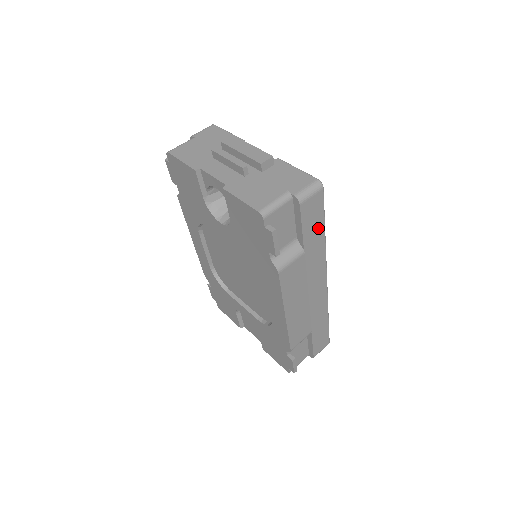
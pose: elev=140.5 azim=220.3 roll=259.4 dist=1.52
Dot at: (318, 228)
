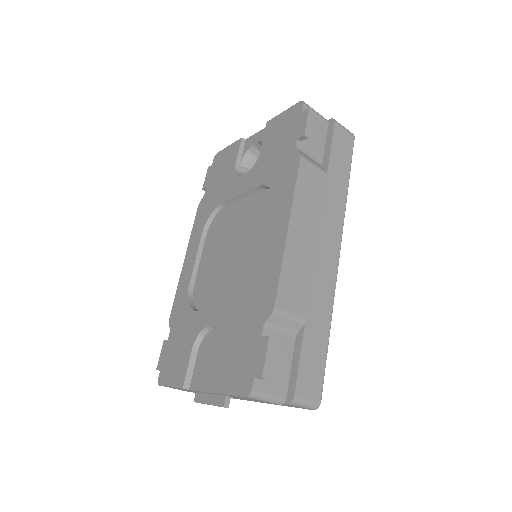
Dot at: (343, 170)
